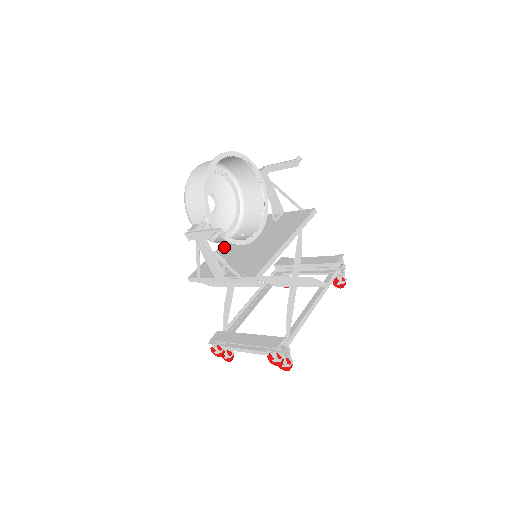
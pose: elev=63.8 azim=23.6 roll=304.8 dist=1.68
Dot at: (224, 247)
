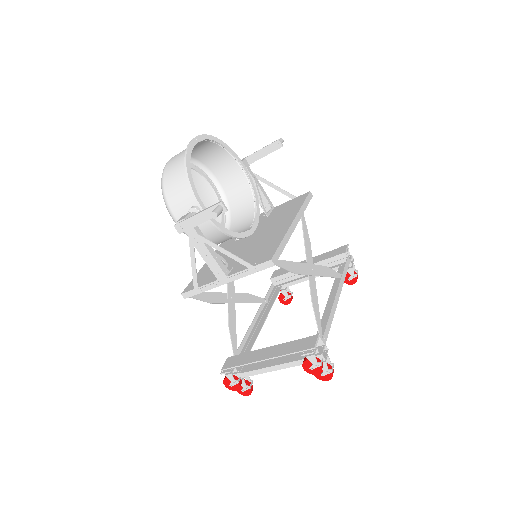
Dot at: occluded
